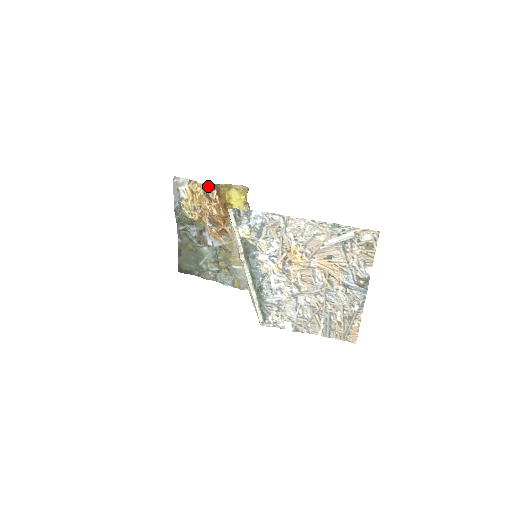
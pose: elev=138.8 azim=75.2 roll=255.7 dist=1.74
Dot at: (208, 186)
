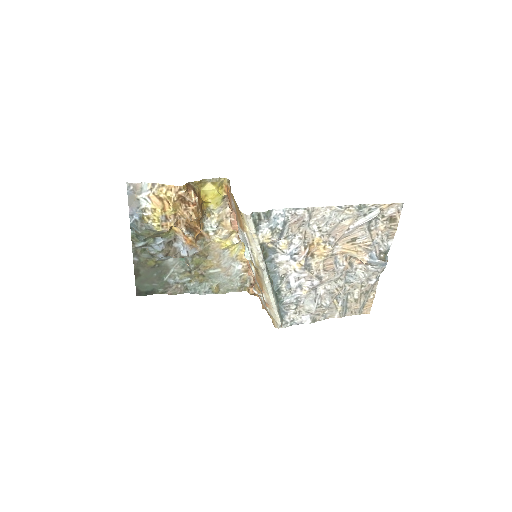
Dot at: (183, 187)
